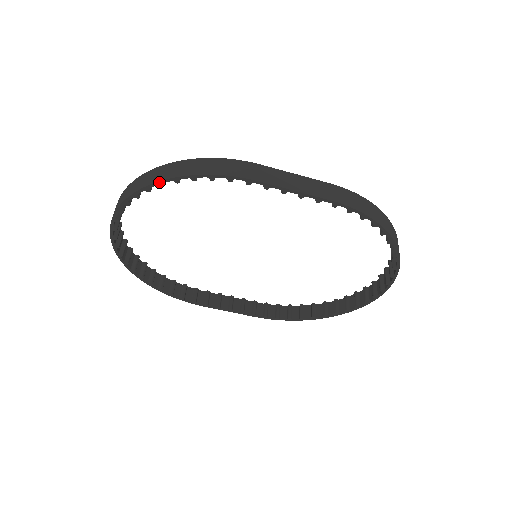
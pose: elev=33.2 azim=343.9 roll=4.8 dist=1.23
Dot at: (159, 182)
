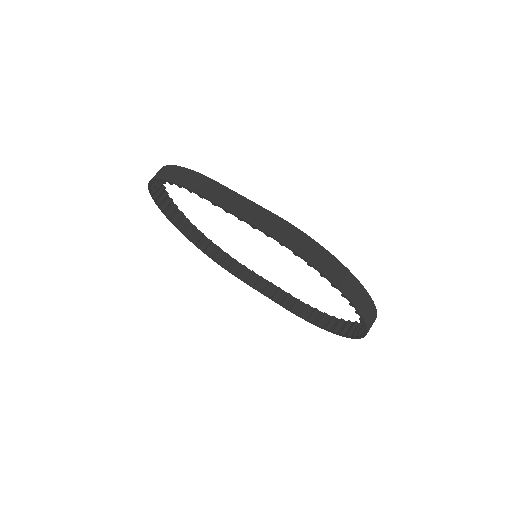
Dot at: (155, 179)
